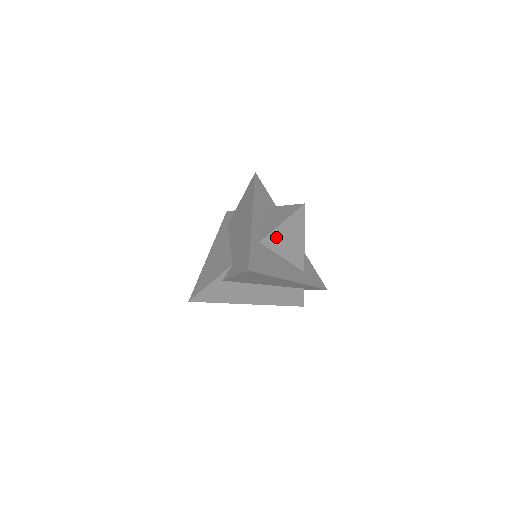
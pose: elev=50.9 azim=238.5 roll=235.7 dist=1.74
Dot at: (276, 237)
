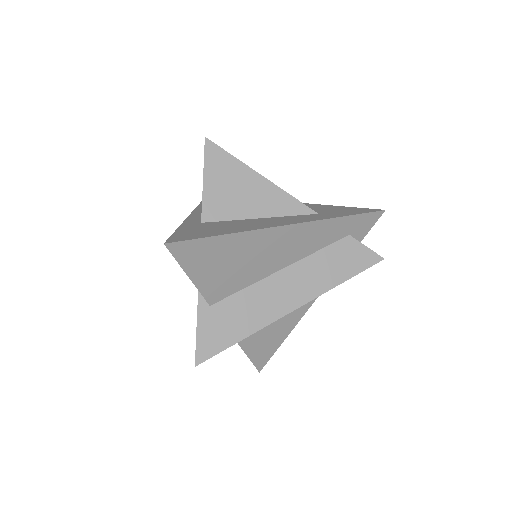
Dot at: (217, 201)
